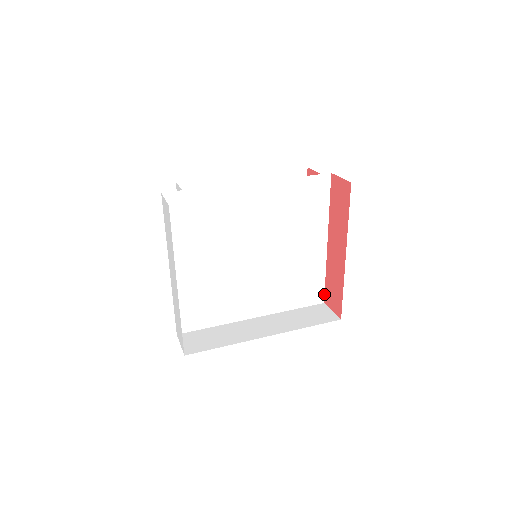
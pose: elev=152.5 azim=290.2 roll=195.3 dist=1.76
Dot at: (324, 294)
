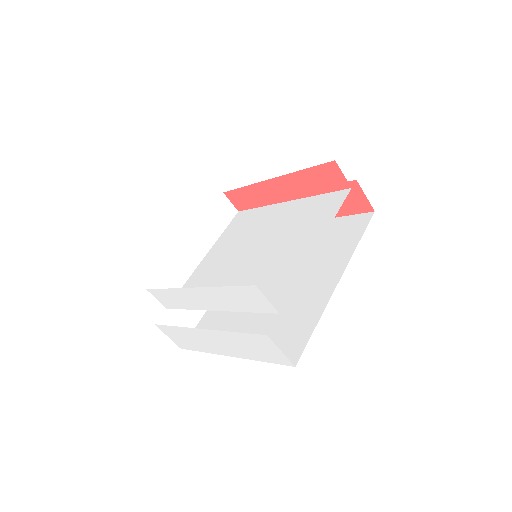
Dot at: occluded
